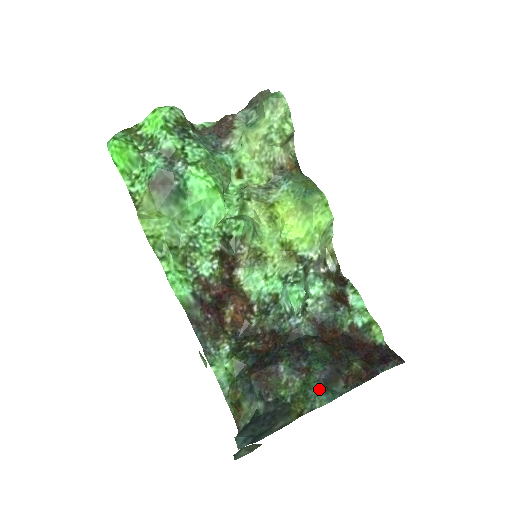
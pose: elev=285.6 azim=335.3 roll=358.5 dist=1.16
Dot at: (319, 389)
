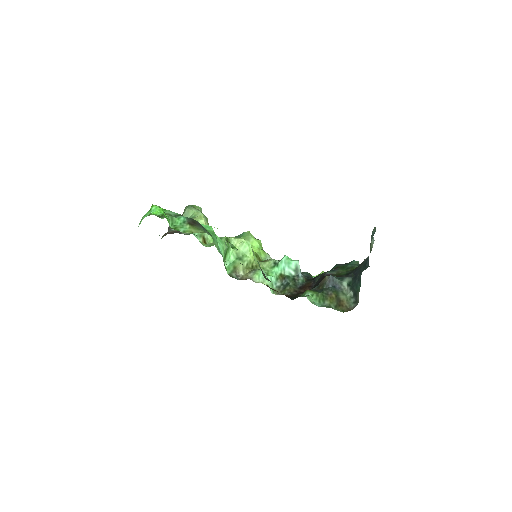
Dot at: (349, 264)
